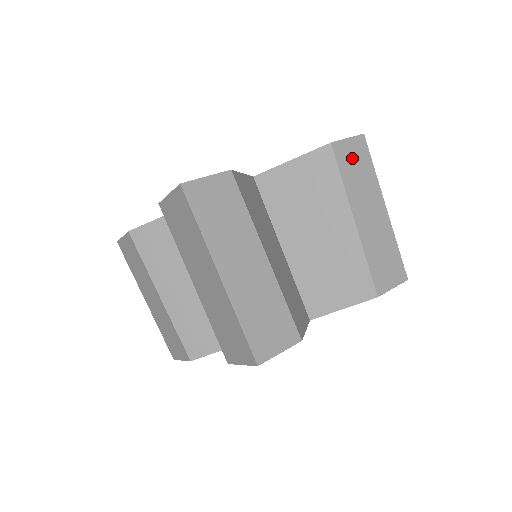
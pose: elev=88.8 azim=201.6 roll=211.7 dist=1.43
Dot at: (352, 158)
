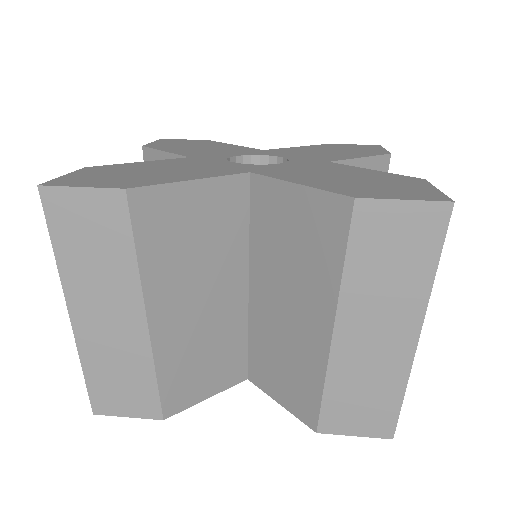
Dot at: (391, 237)
